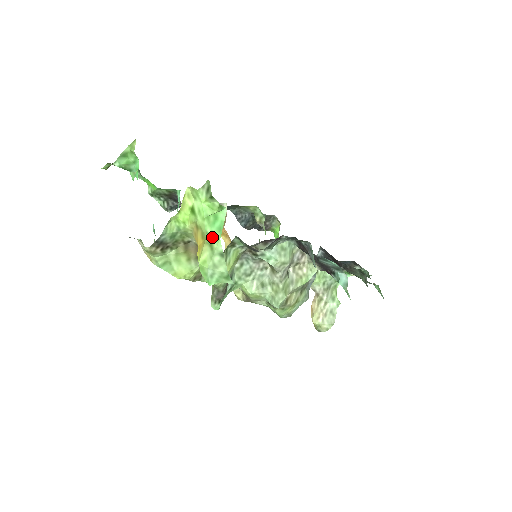
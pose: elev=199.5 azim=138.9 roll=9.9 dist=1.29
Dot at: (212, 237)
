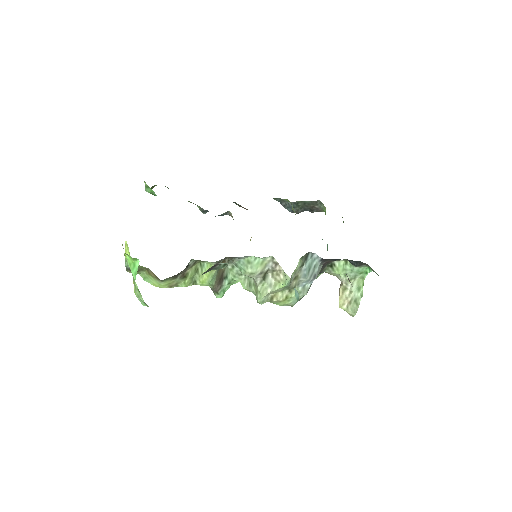
Dot at: (133, 278)
